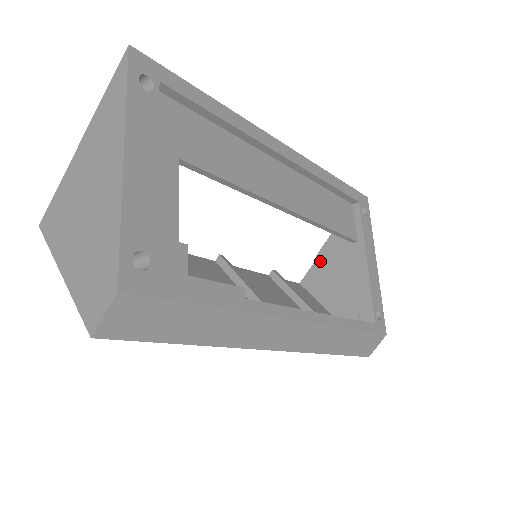
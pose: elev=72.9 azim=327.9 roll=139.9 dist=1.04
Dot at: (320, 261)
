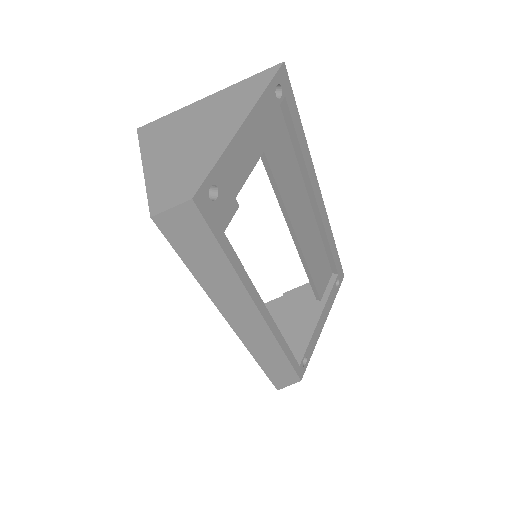
Dot at: (283, 299)
